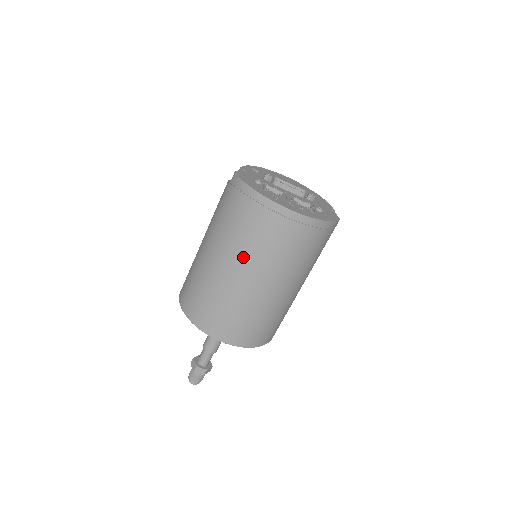
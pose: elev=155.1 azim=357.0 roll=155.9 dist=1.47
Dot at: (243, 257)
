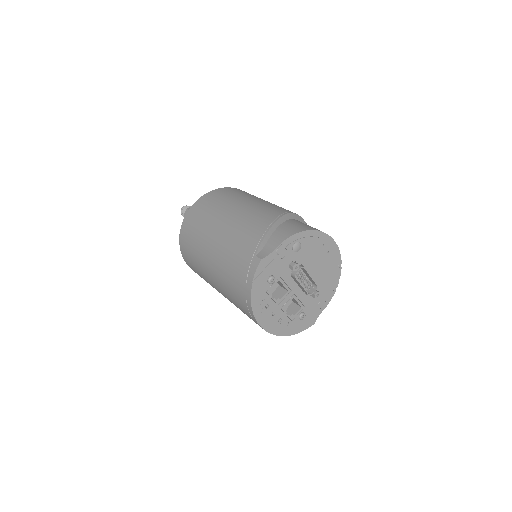
Dot at: (222, 289)
